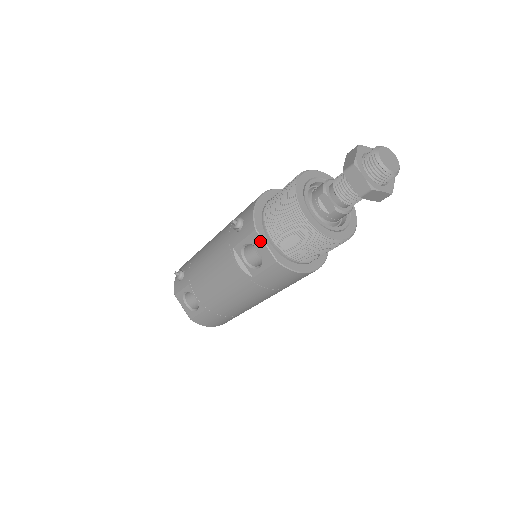
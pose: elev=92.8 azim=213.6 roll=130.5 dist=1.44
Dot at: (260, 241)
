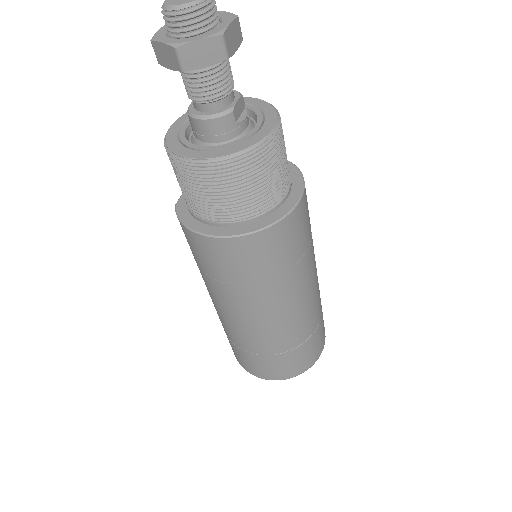
Dot at: occluded
